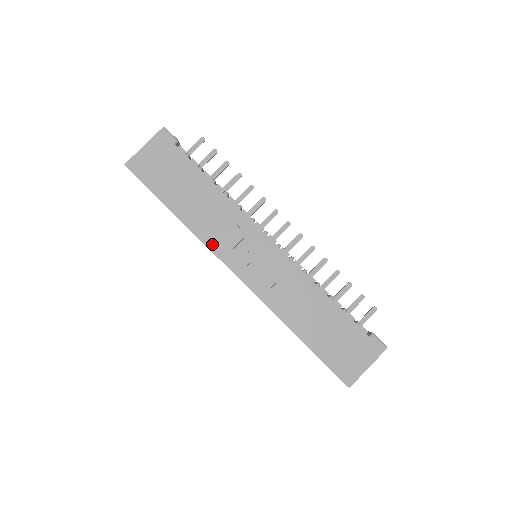
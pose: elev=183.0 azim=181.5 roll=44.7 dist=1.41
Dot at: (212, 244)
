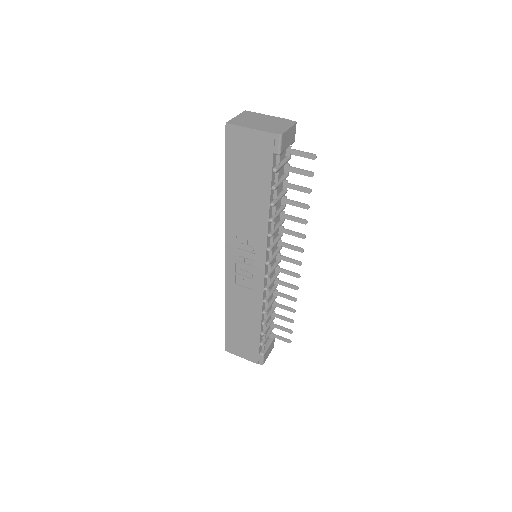
Dot at: (230, 231)
